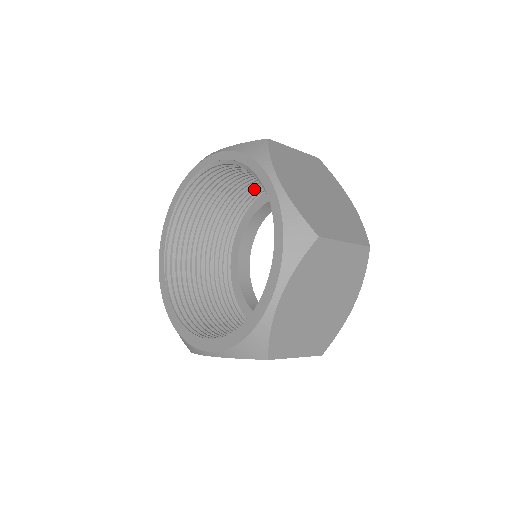
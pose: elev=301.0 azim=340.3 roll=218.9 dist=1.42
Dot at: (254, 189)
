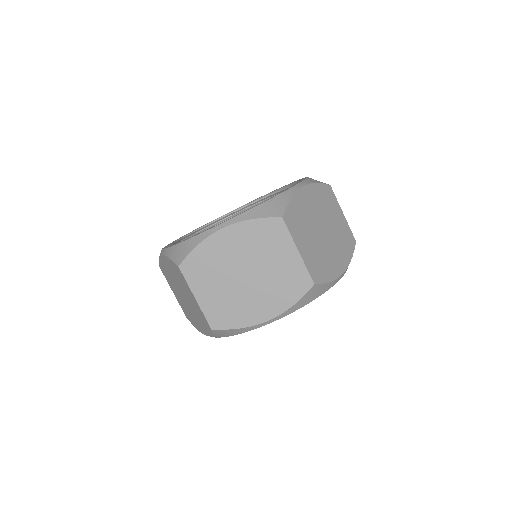
Dot at: occluded
